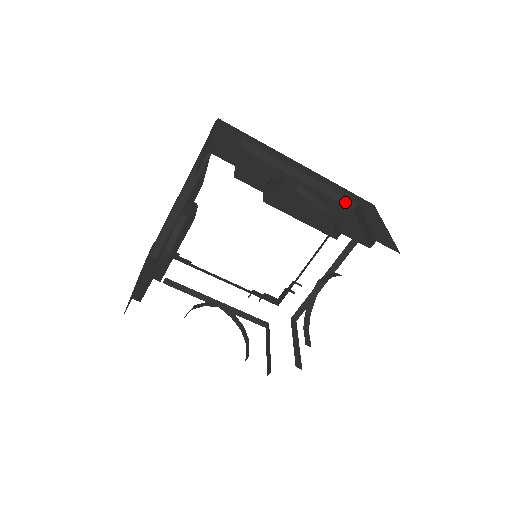
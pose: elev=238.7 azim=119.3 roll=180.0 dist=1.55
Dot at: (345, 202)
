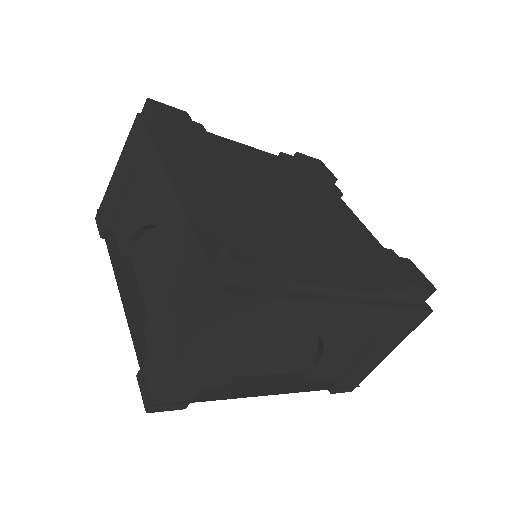
Dot at: occluded
